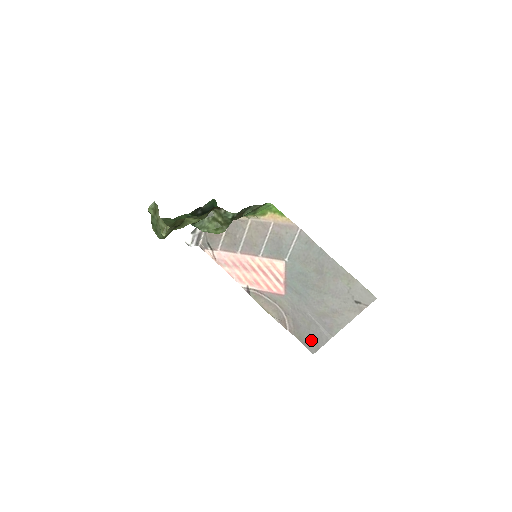
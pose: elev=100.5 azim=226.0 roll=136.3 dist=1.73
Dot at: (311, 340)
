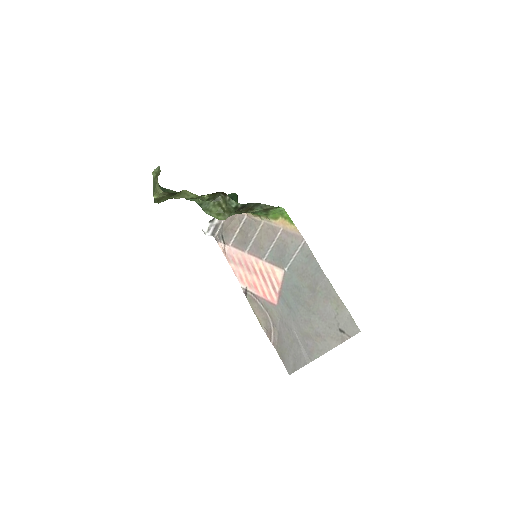
Dot at: (290, 359)
